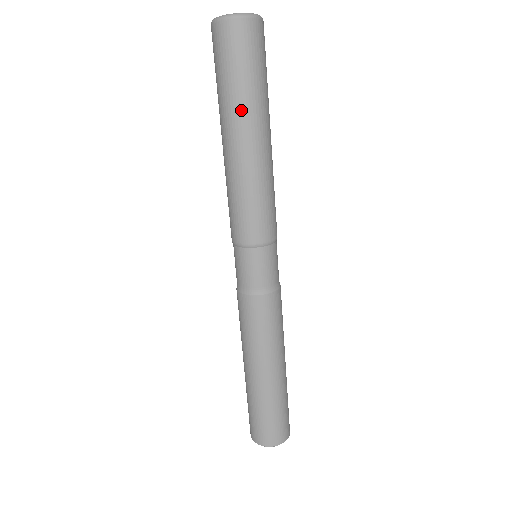
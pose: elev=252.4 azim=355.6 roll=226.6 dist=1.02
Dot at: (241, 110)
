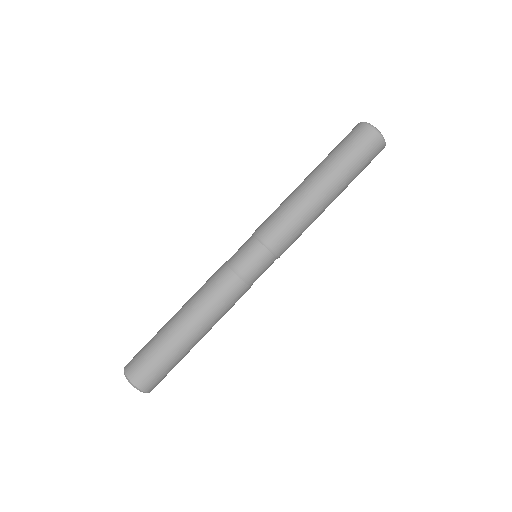
Dot at: (324, 164)
